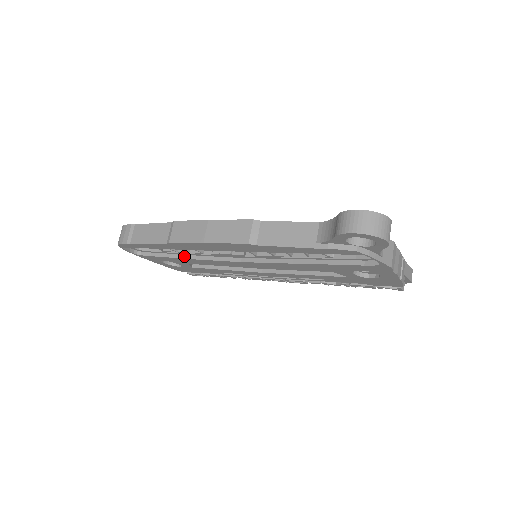
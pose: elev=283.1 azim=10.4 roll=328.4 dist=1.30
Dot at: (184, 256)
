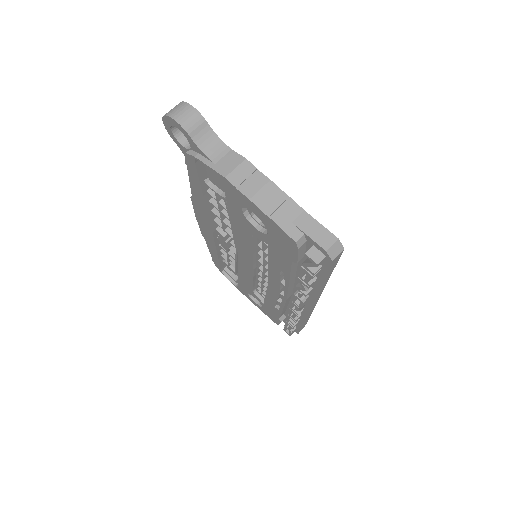
Dot at: occluded
